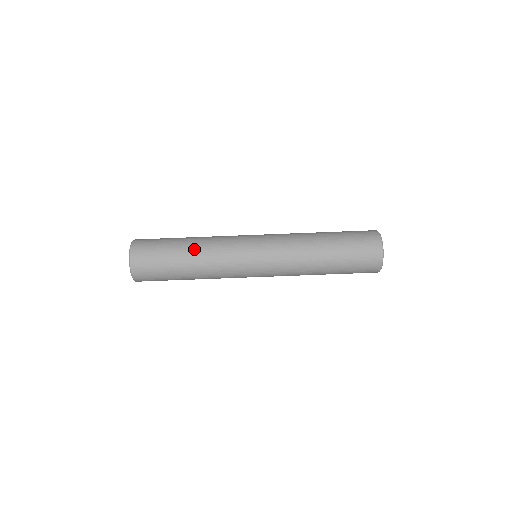
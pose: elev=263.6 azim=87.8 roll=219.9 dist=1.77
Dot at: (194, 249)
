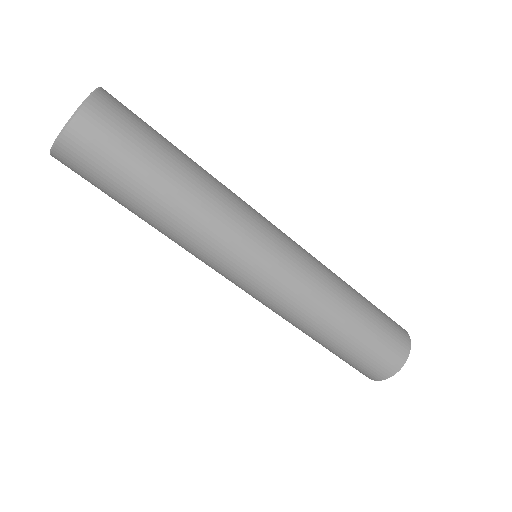
Dot at: (196, 177)
